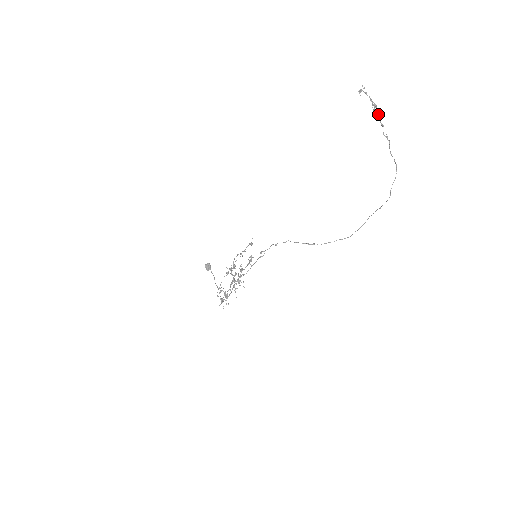
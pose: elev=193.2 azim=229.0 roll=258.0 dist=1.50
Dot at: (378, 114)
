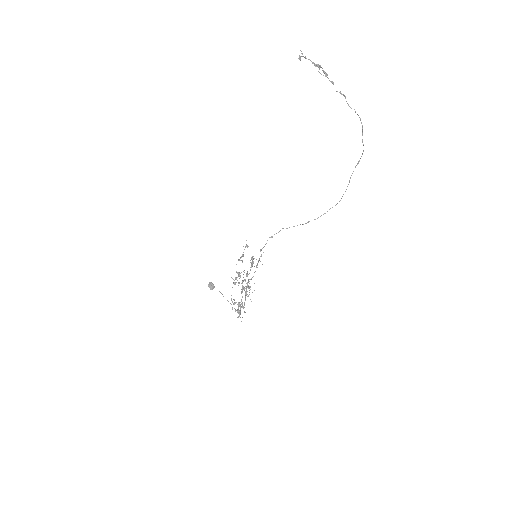
Dot at: (325, 73)
